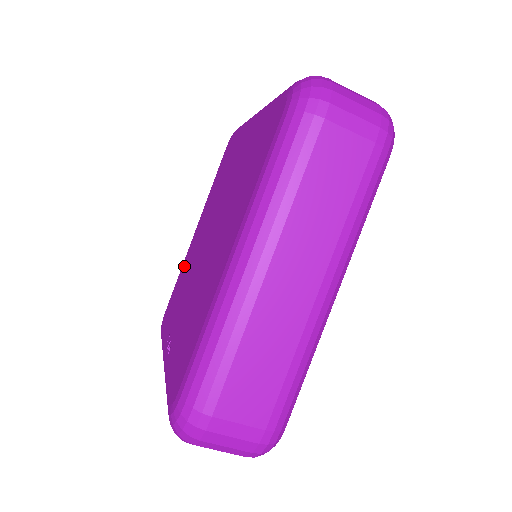
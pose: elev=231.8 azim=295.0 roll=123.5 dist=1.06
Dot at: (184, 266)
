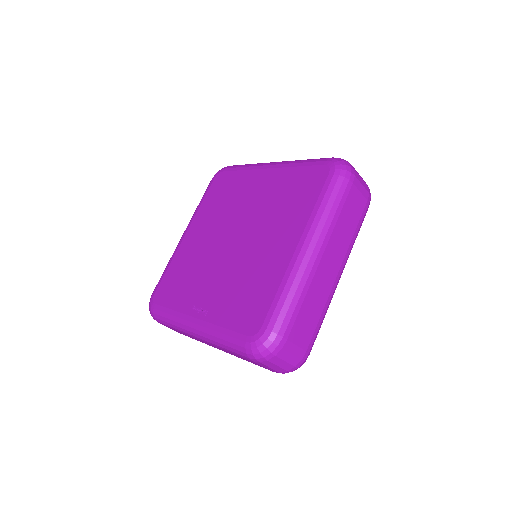
Dot at: (181, 259)
